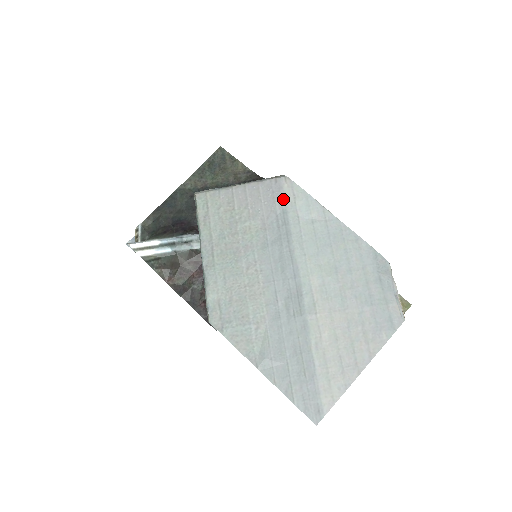
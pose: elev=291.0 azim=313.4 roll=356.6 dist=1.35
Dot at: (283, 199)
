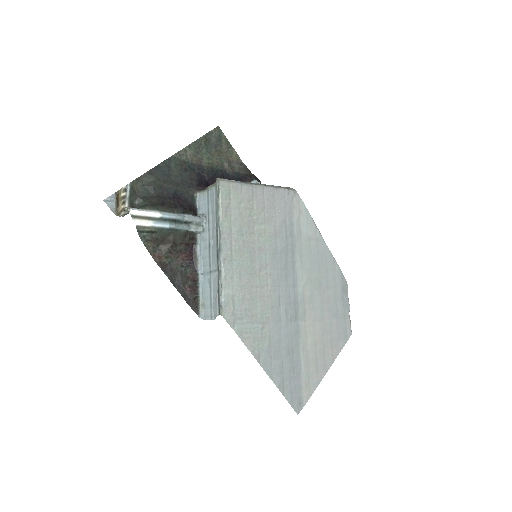
Dot at: (292, 212)
